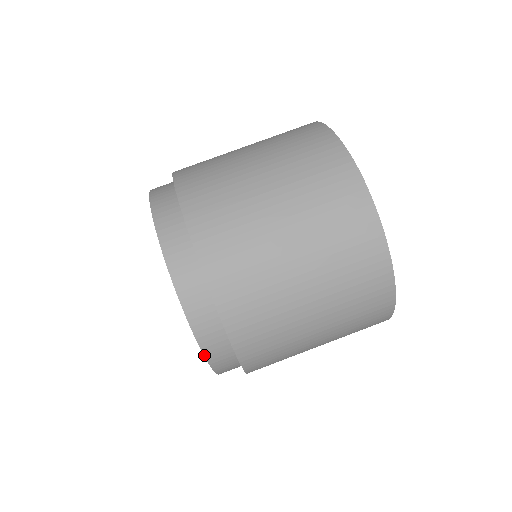
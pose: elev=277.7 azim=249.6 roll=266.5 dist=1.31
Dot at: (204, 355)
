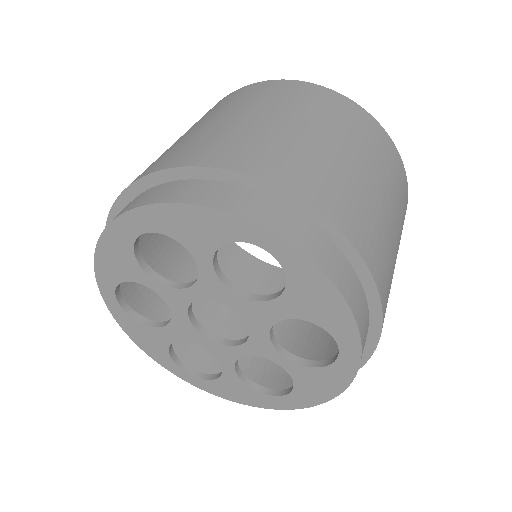
Dot at: (233, 215)
